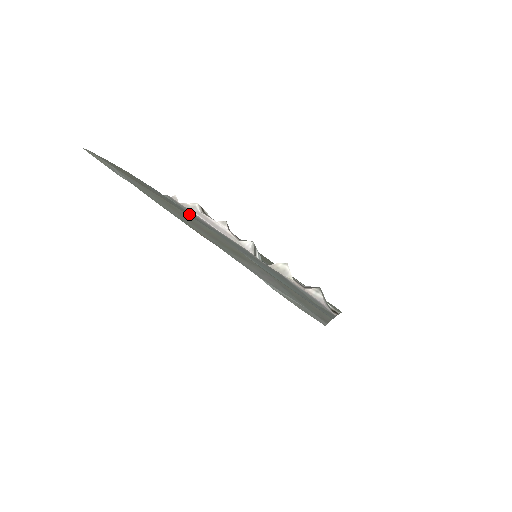
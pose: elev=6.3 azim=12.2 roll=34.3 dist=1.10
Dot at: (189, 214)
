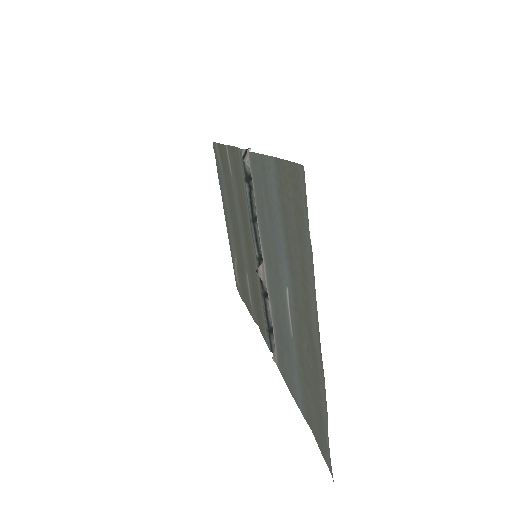
Dot at: (286, 250)
